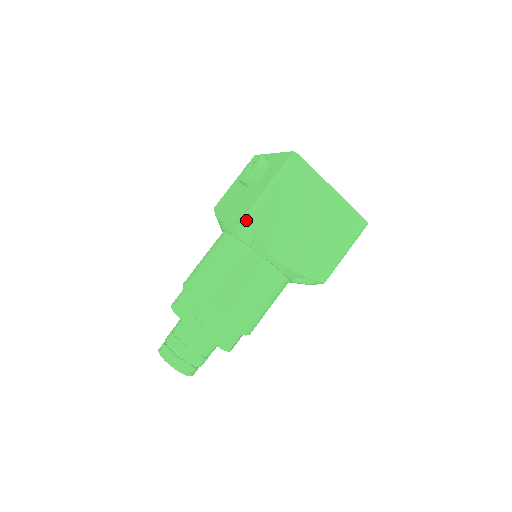
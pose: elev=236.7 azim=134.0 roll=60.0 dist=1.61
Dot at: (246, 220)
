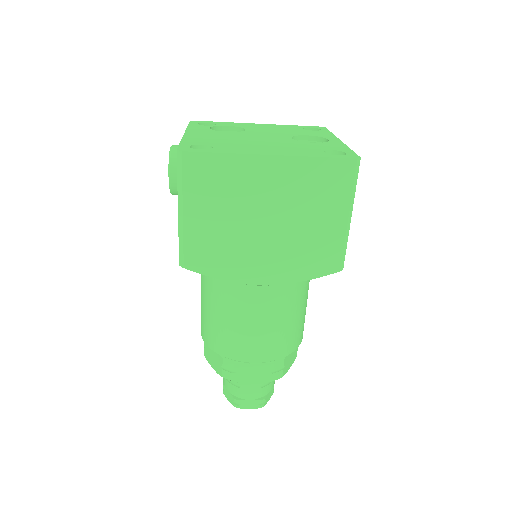
Dot at: (185, 268)
